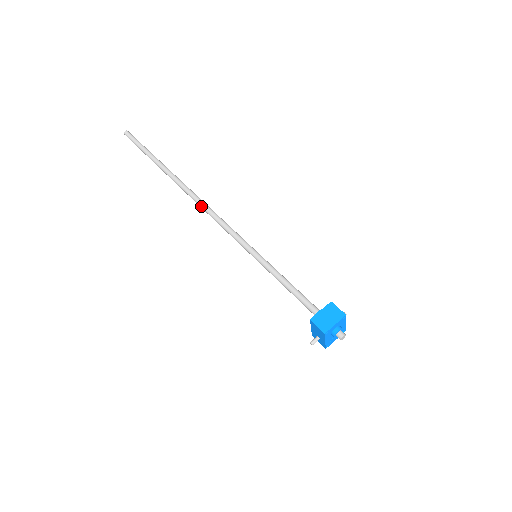
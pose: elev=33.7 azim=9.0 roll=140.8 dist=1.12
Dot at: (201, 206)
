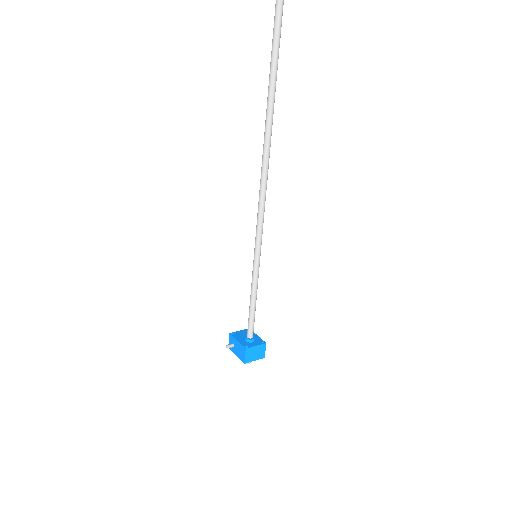
Dot at: (264, 162)
